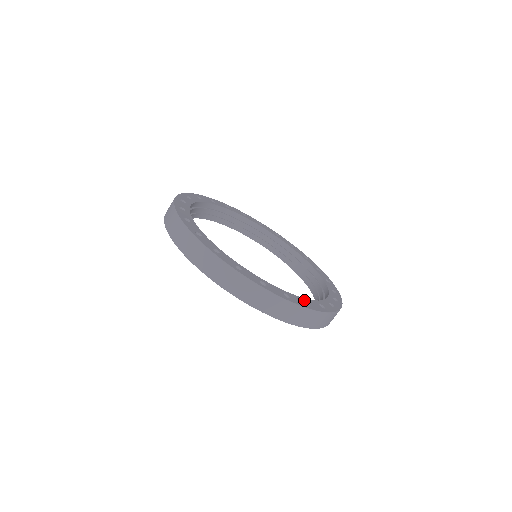
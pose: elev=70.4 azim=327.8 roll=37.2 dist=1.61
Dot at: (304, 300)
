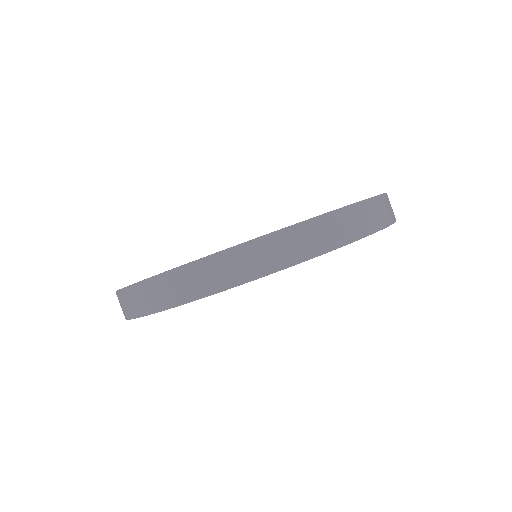
Dot at: occluded
